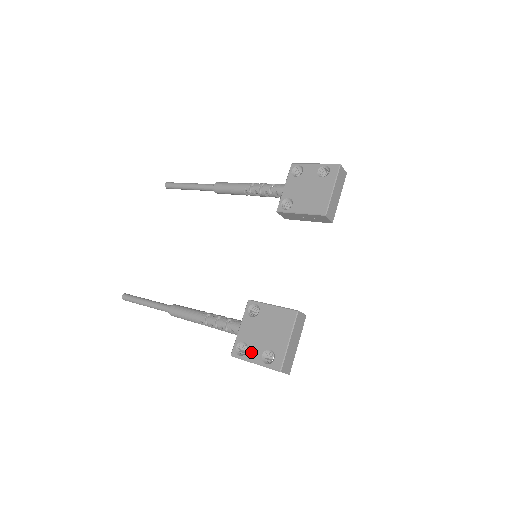
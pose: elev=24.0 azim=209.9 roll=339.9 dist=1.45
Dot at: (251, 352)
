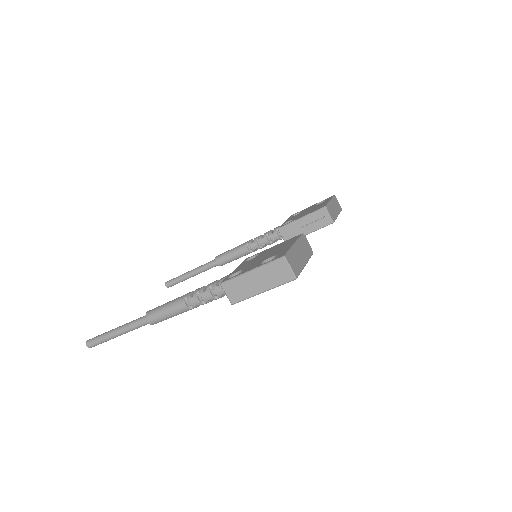
Dot at: (247, 269)
